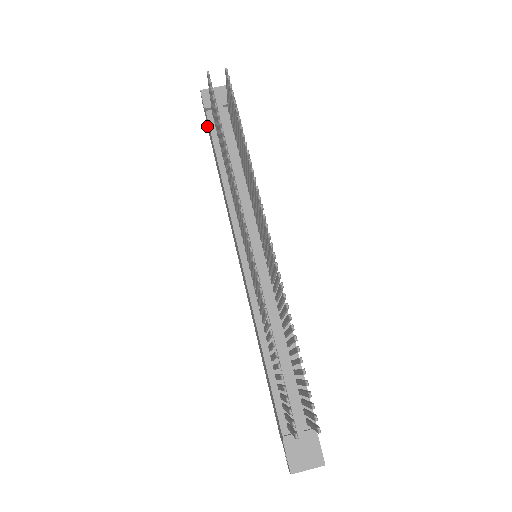
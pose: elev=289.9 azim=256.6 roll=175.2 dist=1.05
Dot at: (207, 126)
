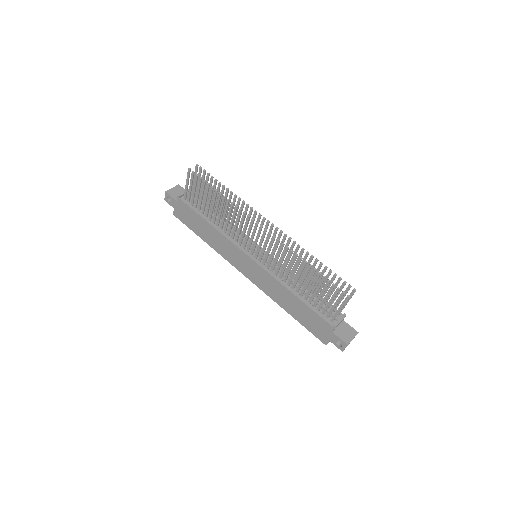
Dot at: (173, 213)
